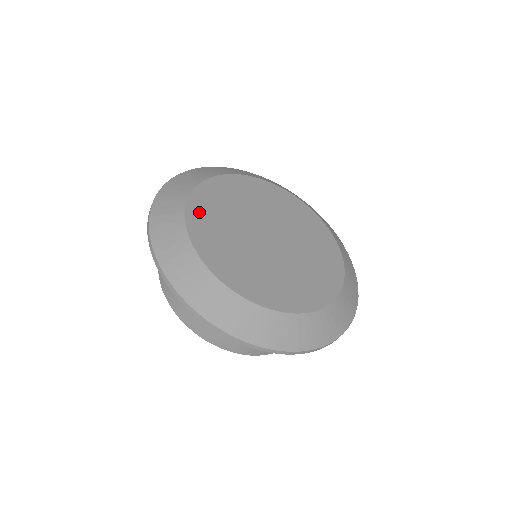
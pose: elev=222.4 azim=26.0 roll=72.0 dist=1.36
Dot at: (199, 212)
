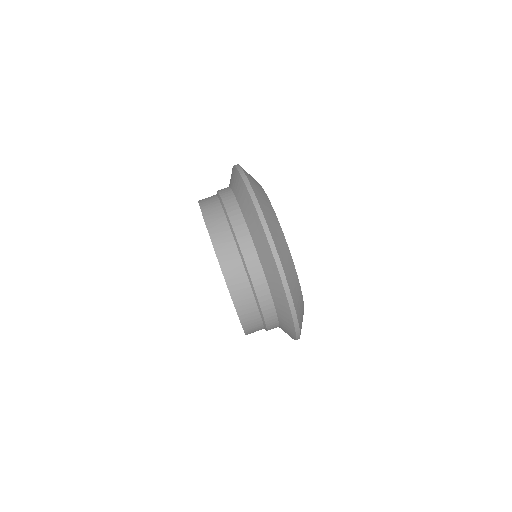
Dot at: occluded
